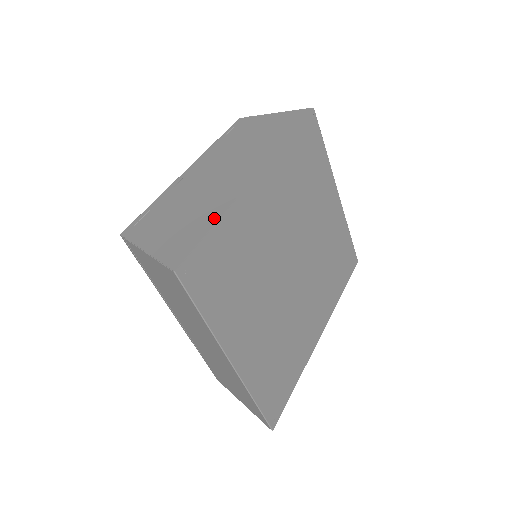
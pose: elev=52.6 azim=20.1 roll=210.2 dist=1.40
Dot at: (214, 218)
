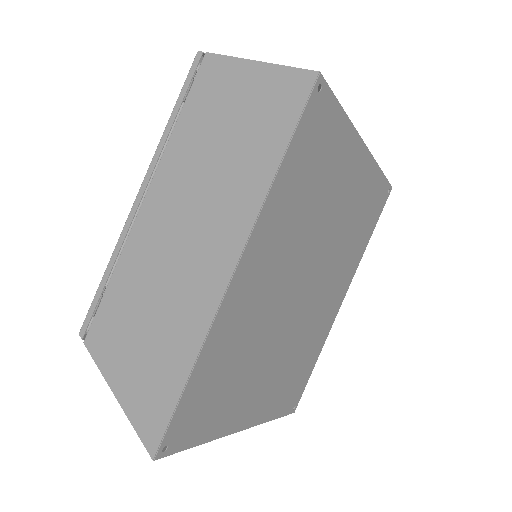
Dot at: (186, 363)
